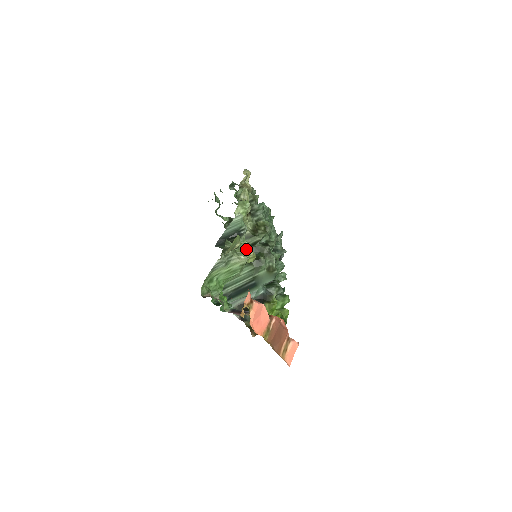
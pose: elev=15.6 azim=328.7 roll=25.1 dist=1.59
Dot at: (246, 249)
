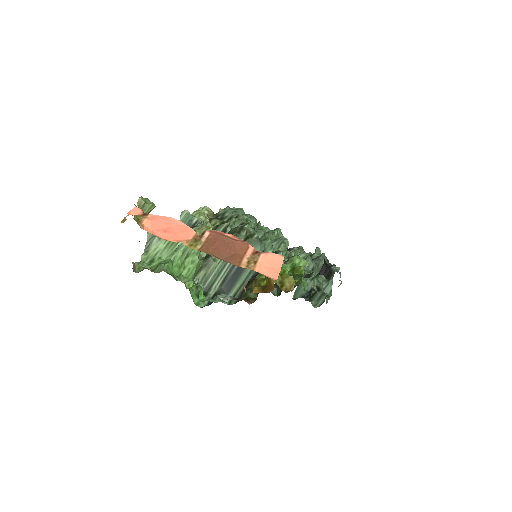
Dot at: occluded
